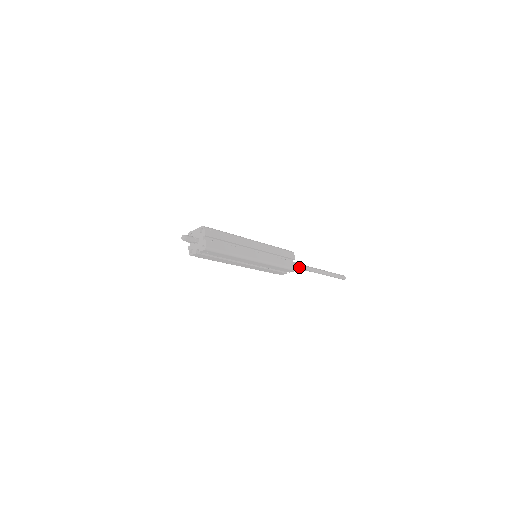
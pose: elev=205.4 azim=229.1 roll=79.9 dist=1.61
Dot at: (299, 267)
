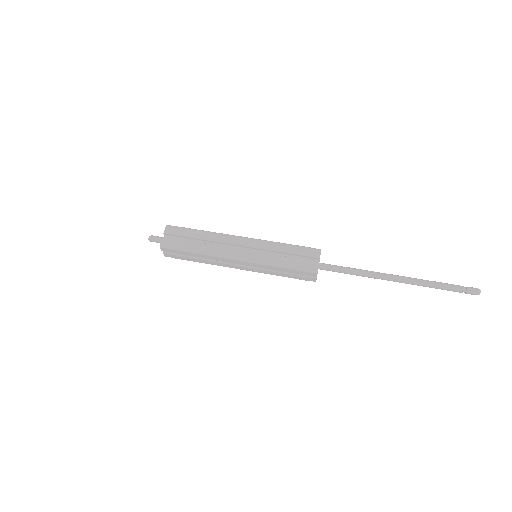
Dot at: (343, 271)
